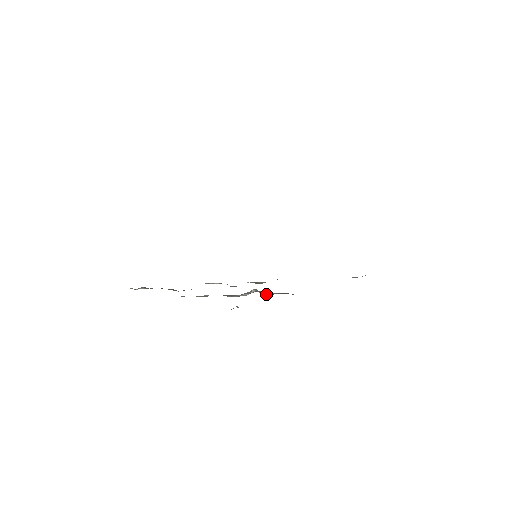
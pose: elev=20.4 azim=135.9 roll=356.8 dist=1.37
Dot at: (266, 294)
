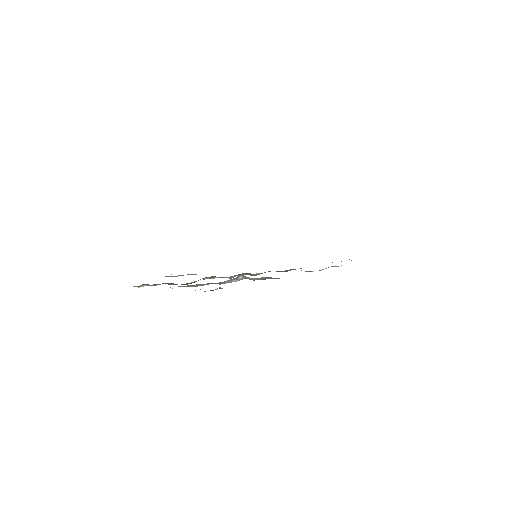
Dot at: (254, 280)
